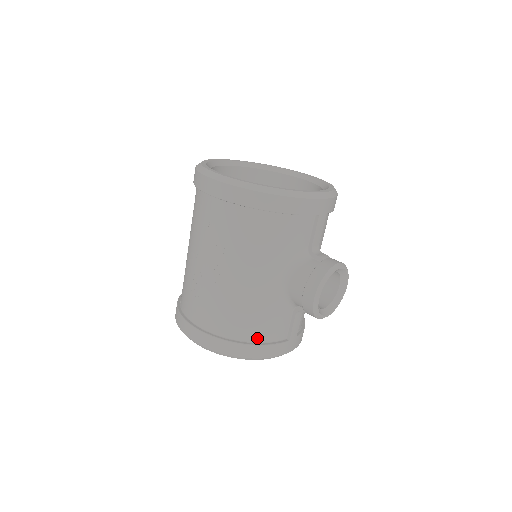
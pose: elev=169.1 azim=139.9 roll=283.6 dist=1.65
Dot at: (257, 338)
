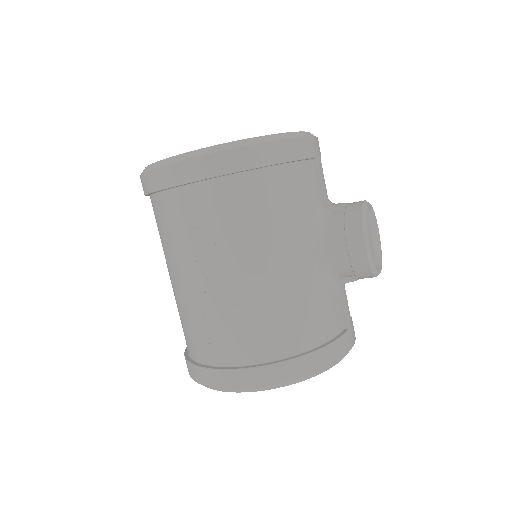
Dot at: (316, 340)
